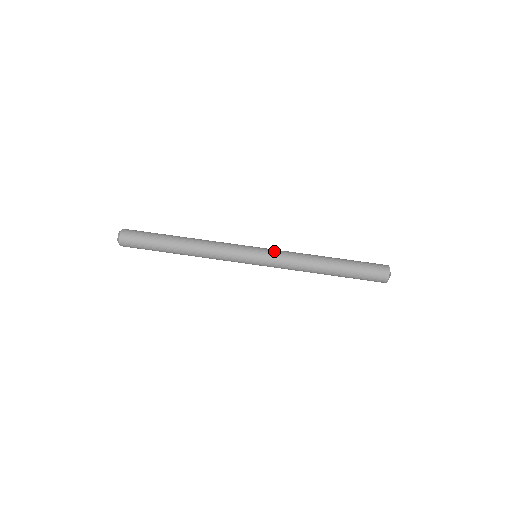
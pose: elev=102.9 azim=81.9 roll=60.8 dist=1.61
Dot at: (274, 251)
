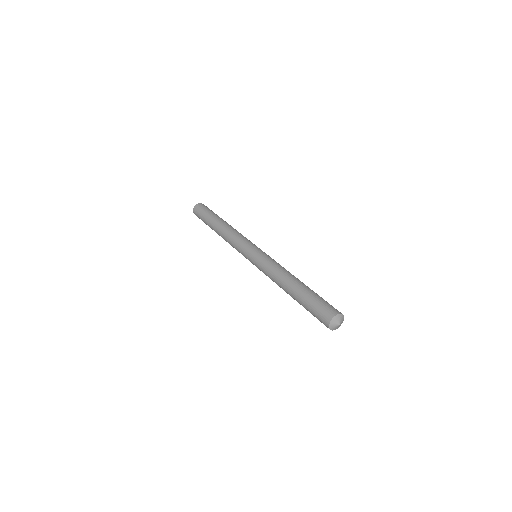
Dot at: occluded
